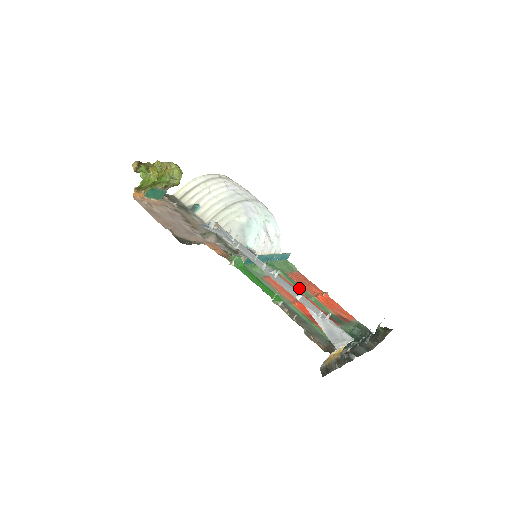
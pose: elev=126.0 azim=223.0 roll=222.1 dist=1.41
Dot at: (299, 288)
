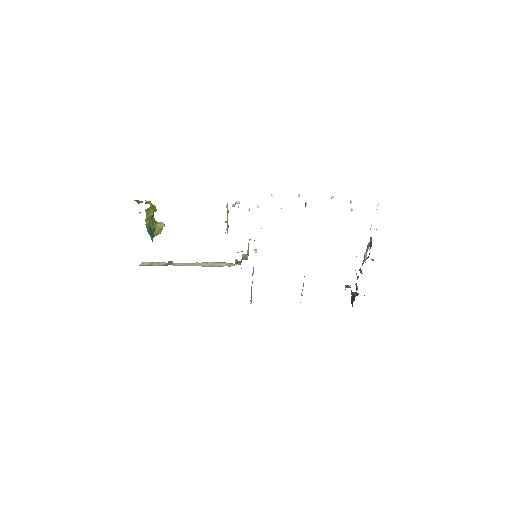
Dot at: occluded
